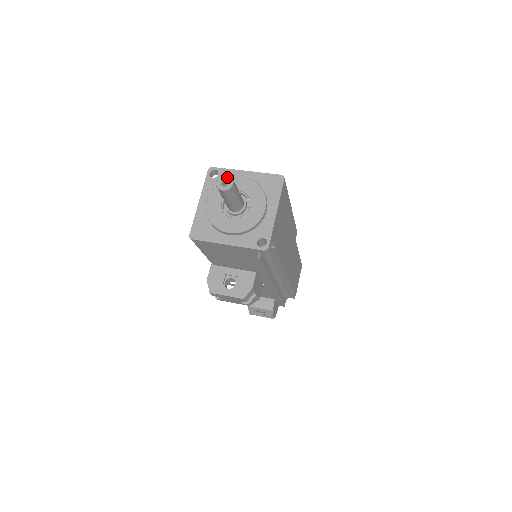
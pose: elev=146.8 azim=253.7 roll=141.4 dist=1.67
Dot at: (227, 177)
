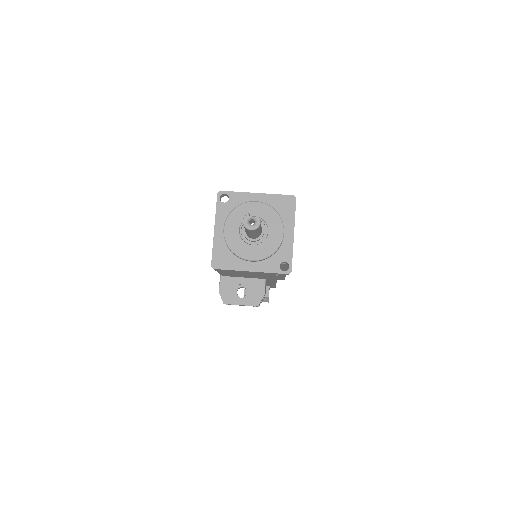
Dot at: (238, 201)
